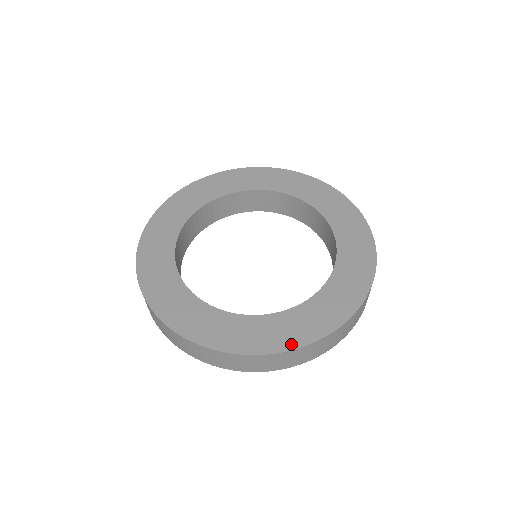
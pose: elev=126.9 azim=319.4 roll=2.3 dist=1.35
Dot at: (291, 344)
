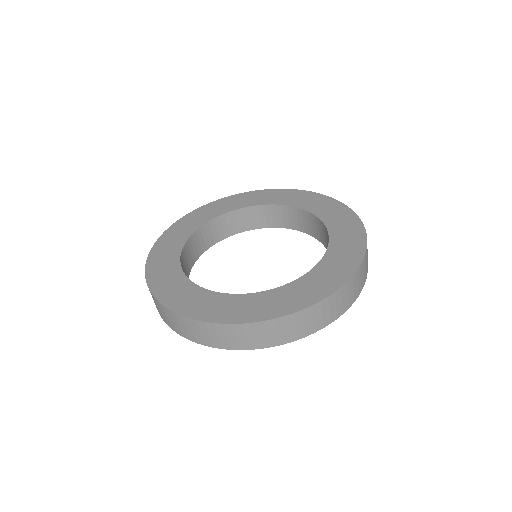
Dot at: (200, 316)
